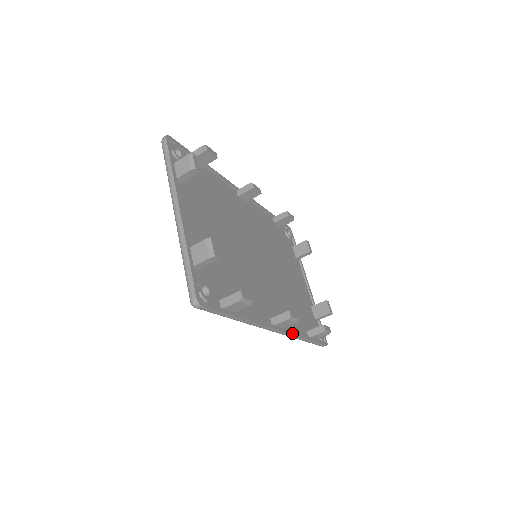
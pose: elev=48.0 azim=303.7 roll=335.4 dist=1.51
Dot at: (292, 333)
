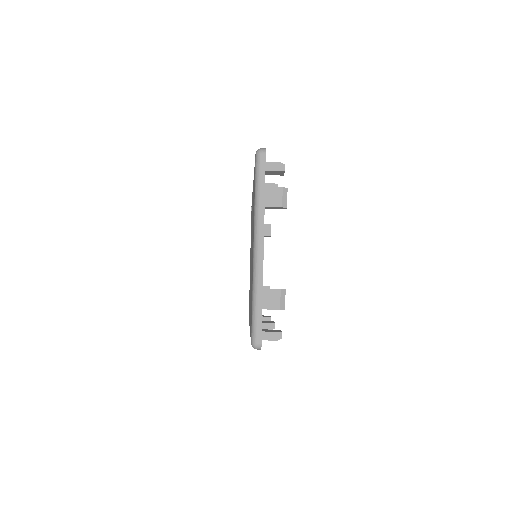
Dot at: occluded
